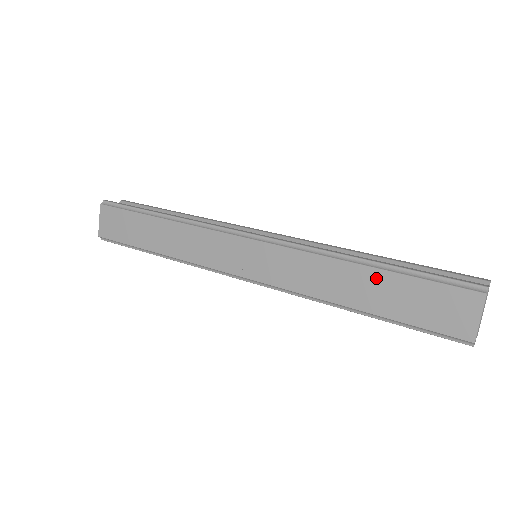
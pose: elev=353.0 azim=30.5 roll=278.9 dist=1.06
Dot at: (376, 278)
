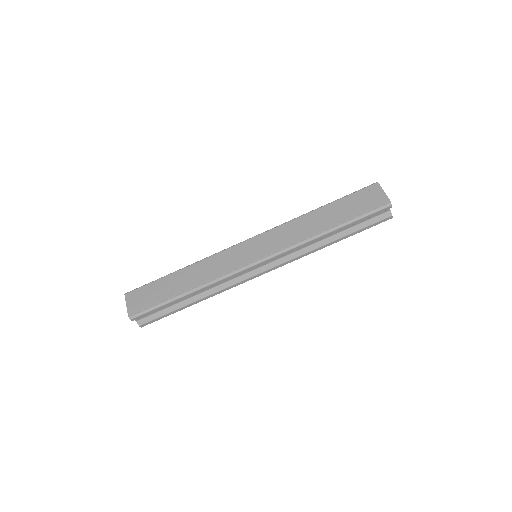
Dot at: (329, 209)
